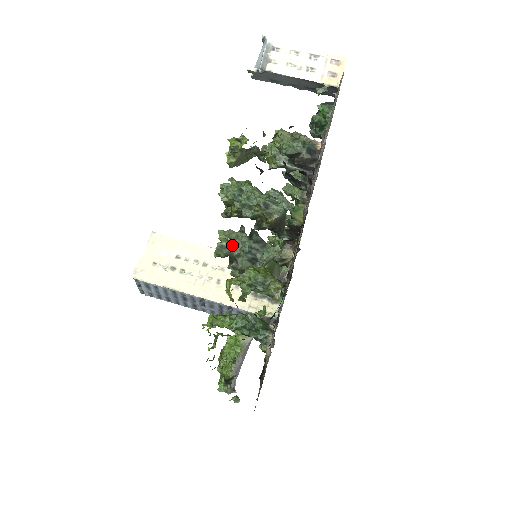
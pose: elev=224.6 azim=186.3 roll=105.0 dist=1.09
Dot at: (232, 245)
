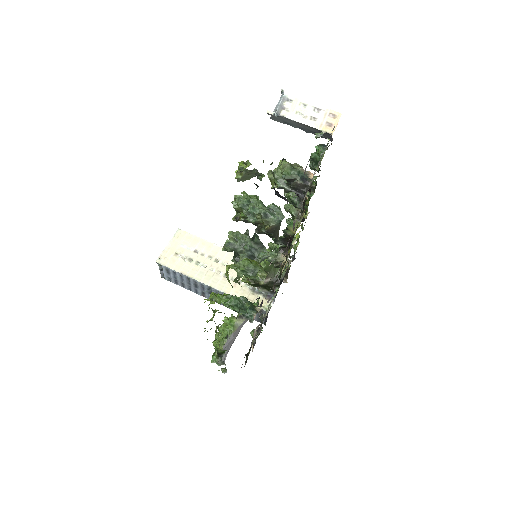
Dot at: (237, 243)
